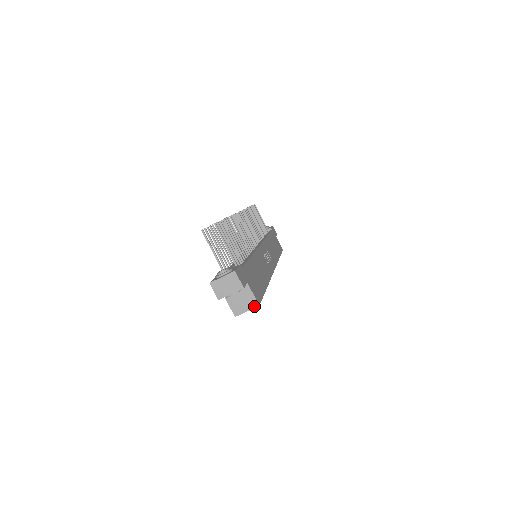
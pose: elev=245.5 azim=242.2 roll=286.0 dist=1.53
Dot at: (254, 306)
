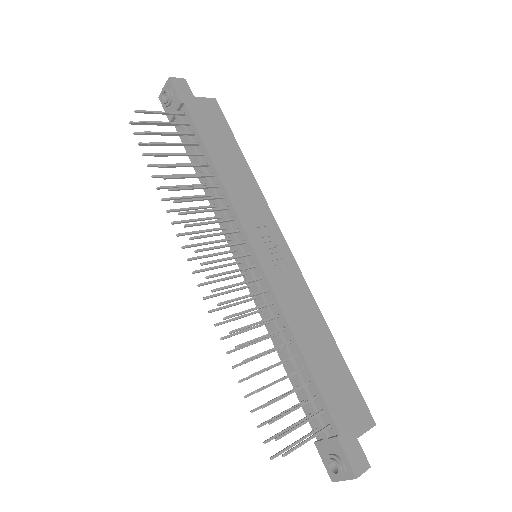
Dot at: (371, 427)
